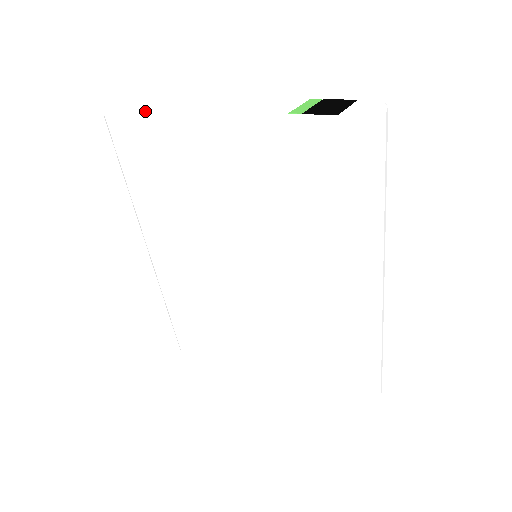
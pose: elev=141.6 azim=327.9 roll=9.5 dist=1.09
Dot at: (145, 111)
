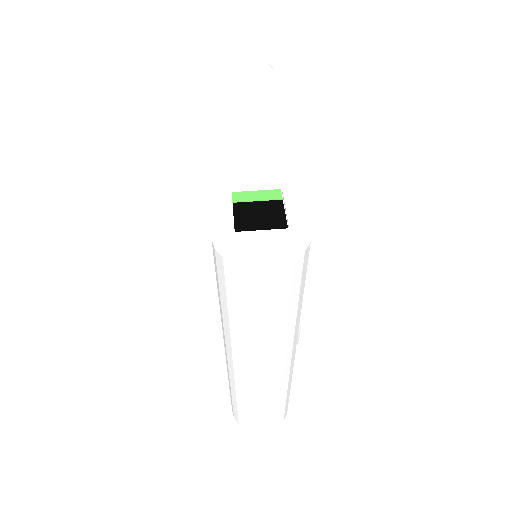
Dot at: (214, 90)
